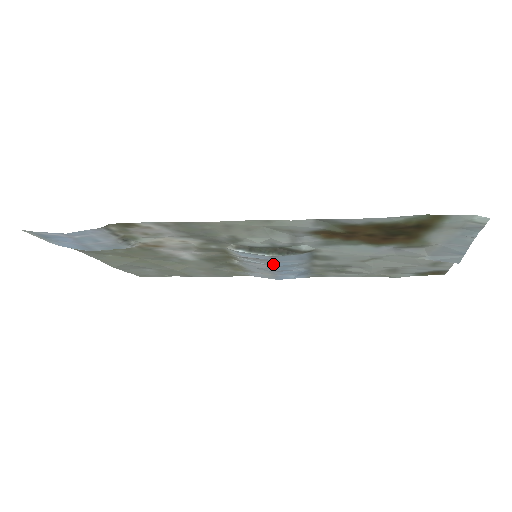
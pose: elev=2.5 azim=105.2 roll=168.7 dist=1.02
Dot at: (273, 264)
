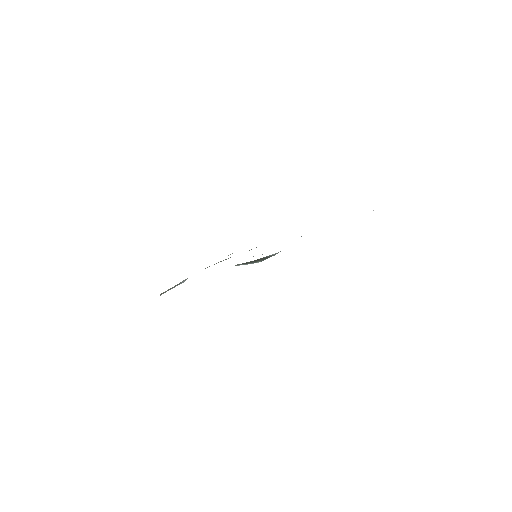
Dot at: occluded
